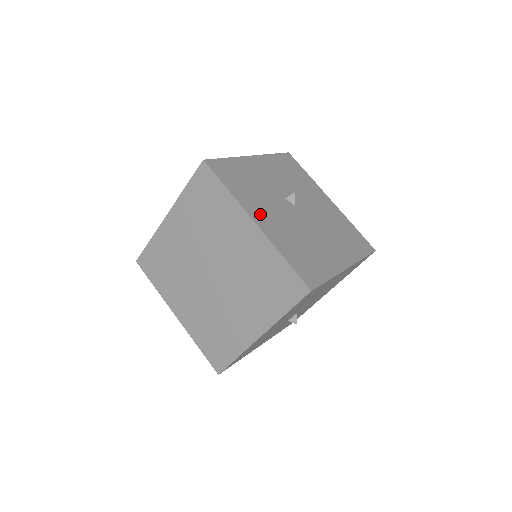
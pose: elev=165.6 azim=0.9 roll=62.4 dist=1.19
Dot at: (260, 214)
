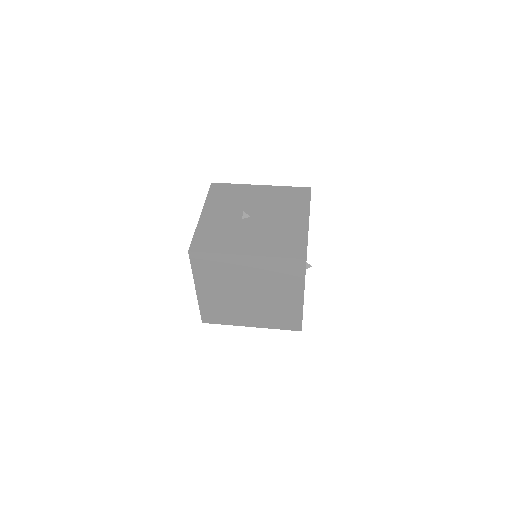
Dot at: (243, 247)
